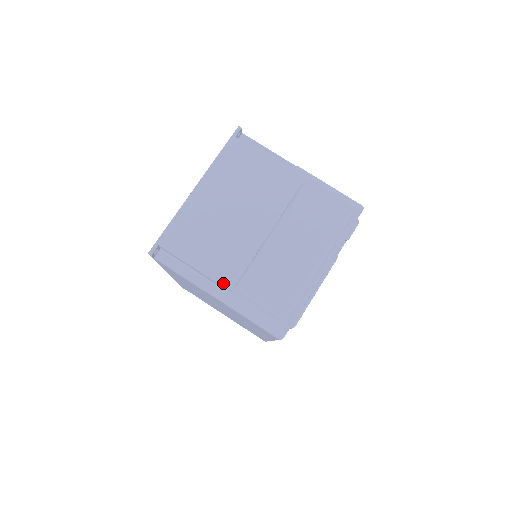
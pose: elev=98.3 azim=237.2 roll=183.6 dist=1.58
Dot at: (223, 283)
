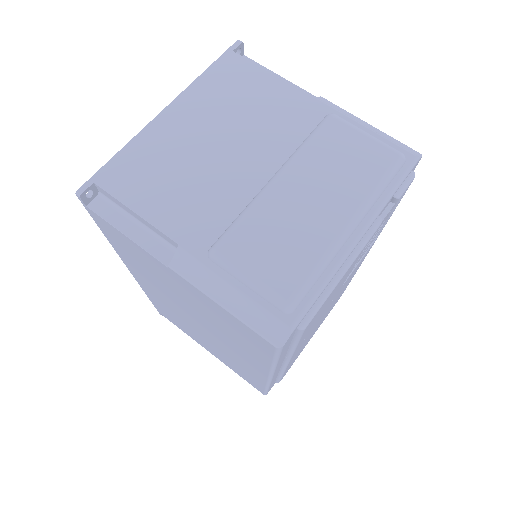
Dot at: (188, 245)
